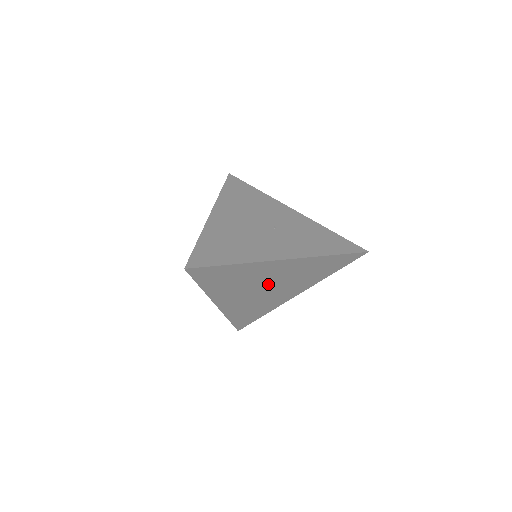
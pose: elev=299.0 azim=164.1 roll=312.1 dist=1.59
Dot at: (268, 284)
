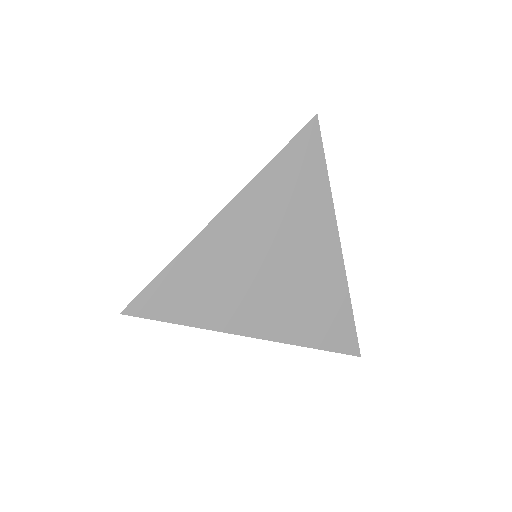
Dot at: (283, 261)
